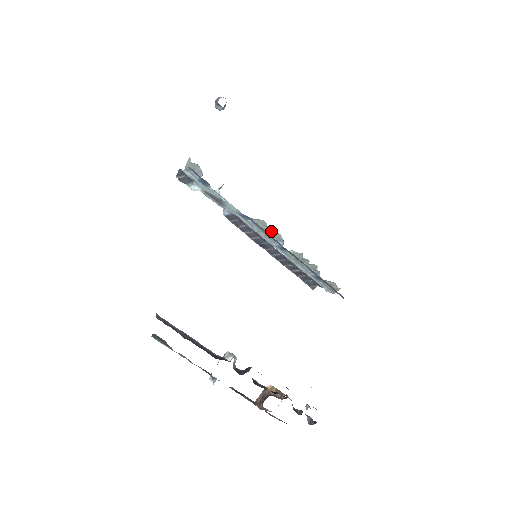
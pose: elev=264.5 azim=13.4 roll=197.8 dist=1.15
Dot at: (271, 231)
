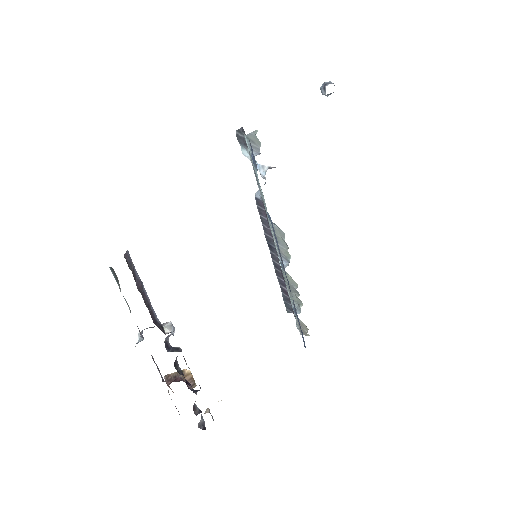
Dot at: (285, 247)
